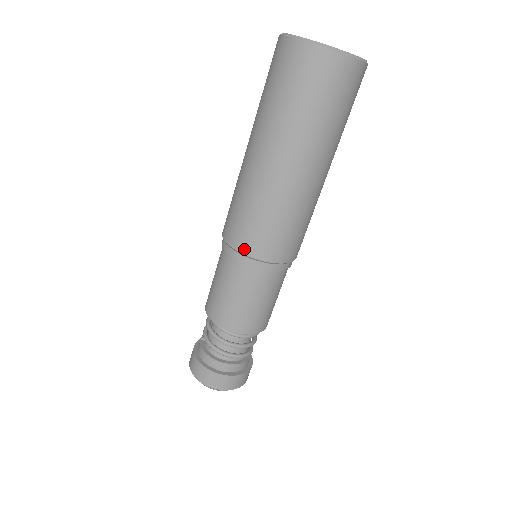
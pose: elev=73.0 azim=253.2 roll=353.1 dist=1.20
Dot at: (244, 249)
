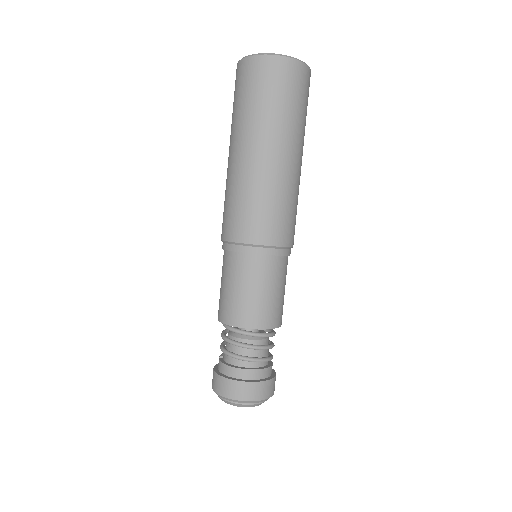
Dot at: (243, 238)
